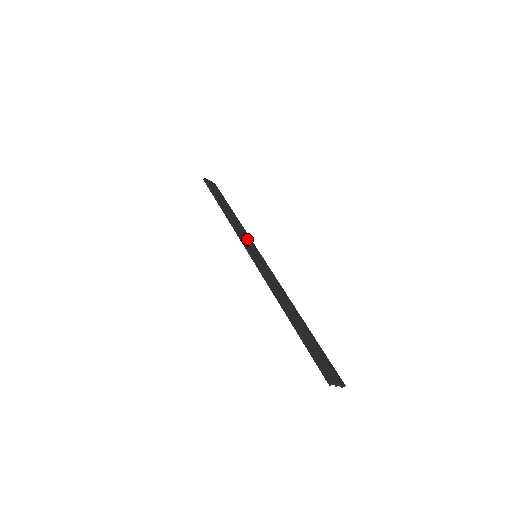
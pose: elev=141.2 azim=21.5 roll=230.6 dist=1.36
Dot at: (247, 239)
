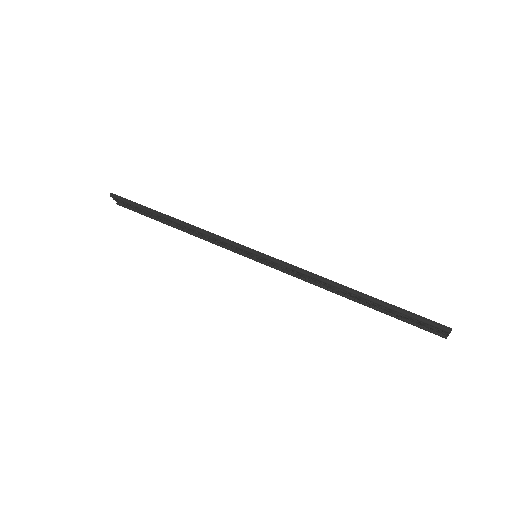
Dot at: (228, 244)
